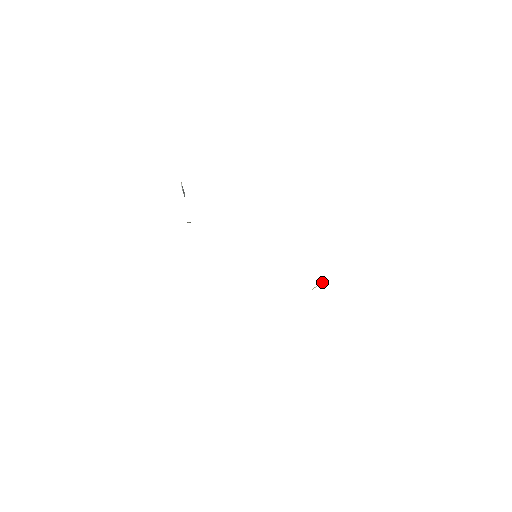
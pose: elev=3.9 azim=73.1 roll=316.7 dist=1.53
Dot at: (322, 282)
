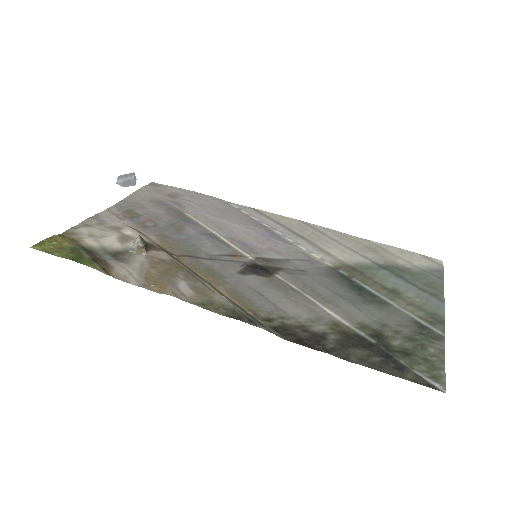
Dot at: (387, 265)
